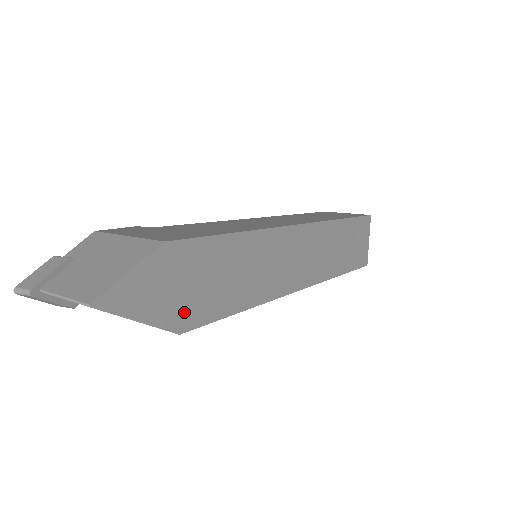
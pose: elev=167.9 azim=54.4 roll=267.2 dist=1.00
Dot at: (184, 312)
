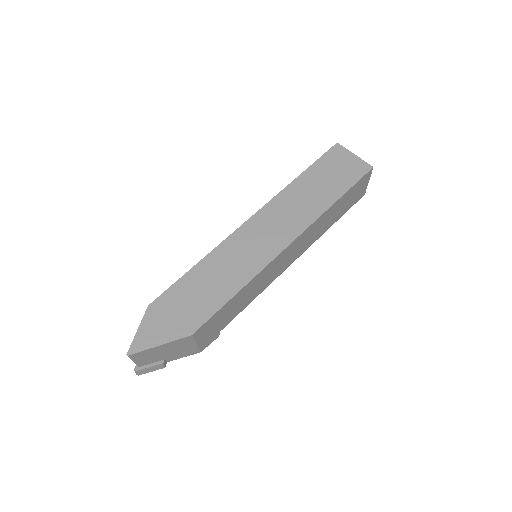
Dot at: (186, 324)
